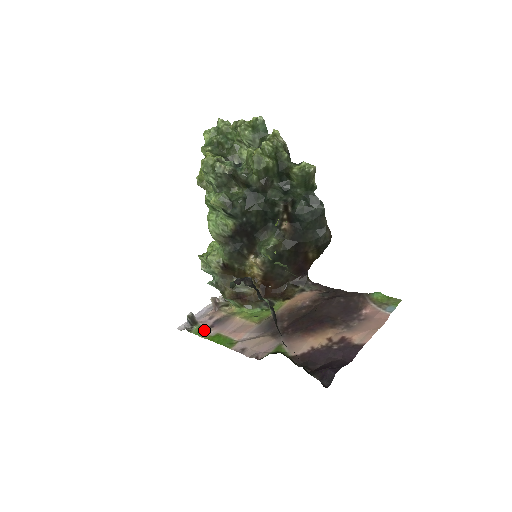
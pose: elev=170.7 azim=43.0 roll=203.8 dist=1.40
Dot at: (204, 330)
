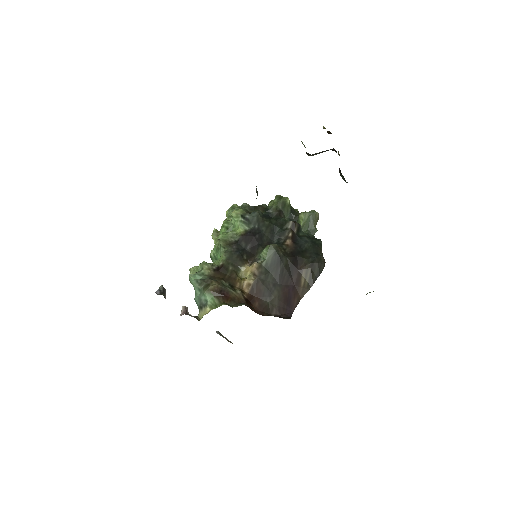
Dot at: occluded
